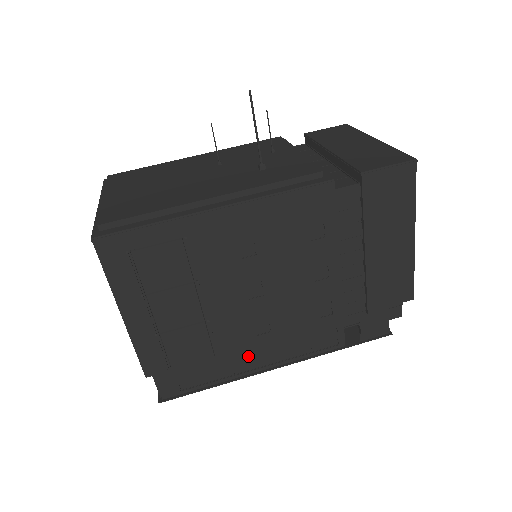
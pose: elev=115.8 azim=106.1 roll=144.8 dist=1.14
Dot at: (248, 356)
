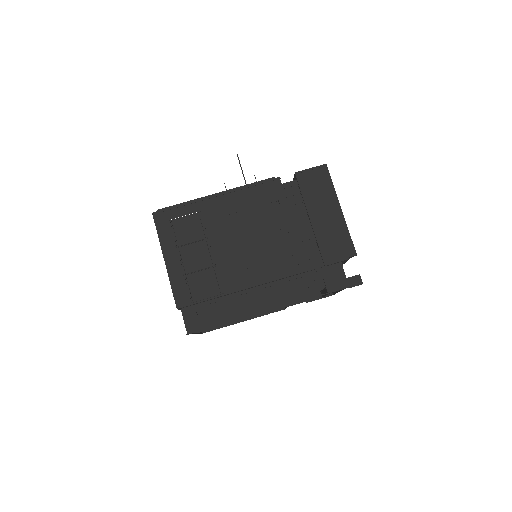
Dot at: (246, 301)
